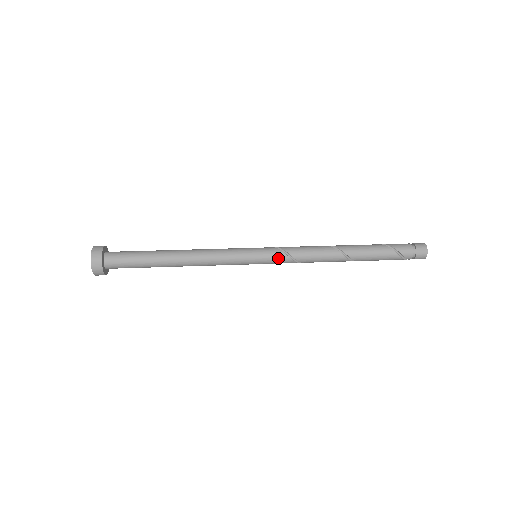
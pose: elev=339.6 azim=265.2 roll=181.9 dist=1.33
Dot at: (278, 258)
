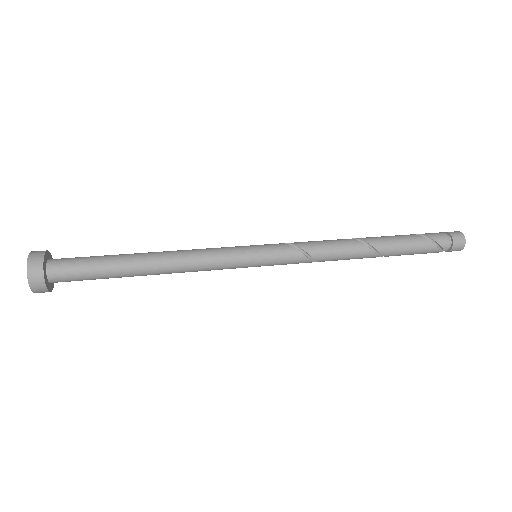
Dot at: (285, 253)
